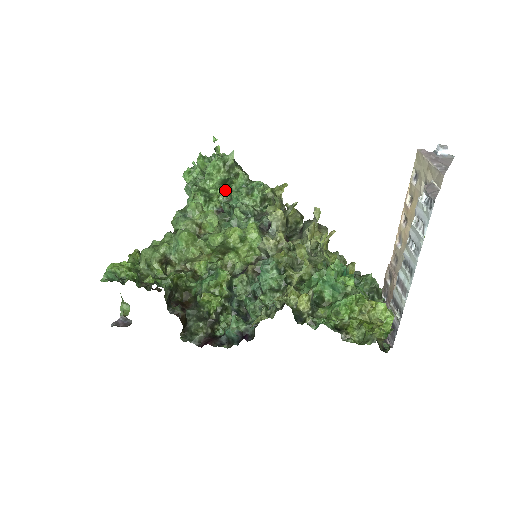
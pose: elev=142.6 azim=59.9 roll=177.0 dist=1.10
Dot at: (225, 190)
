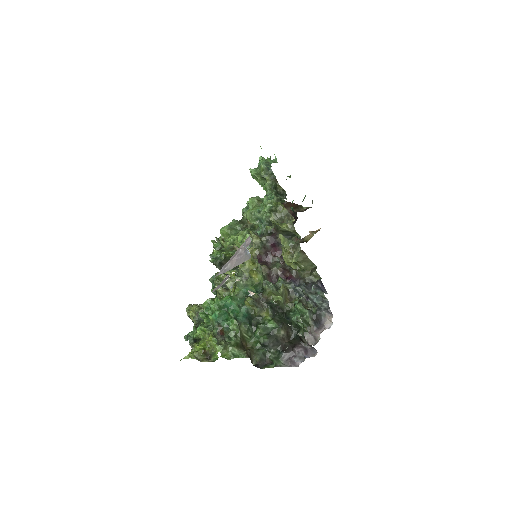
Dot at: occluded
